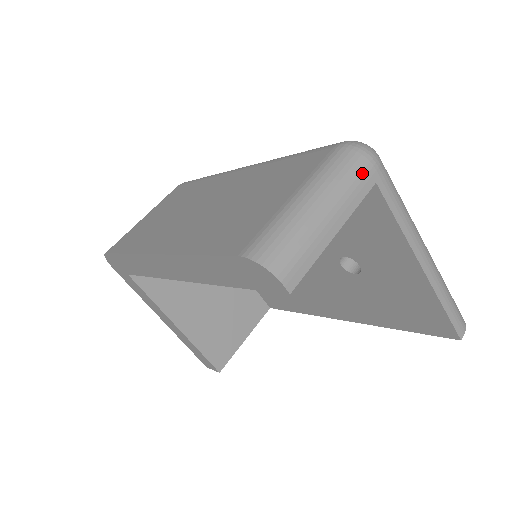
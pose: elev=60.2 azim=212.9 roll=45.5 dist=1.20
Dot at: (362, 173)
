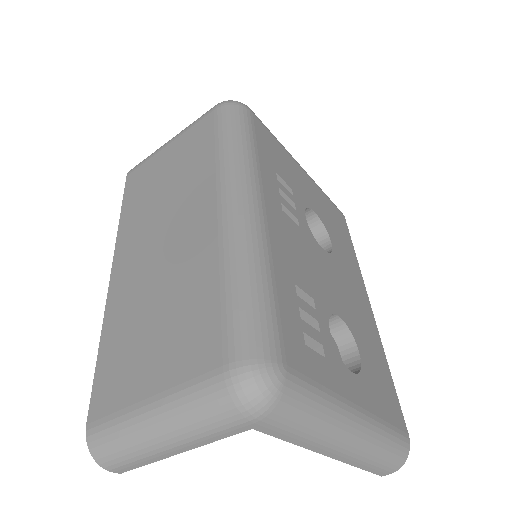
Dot at: (228, 424)
